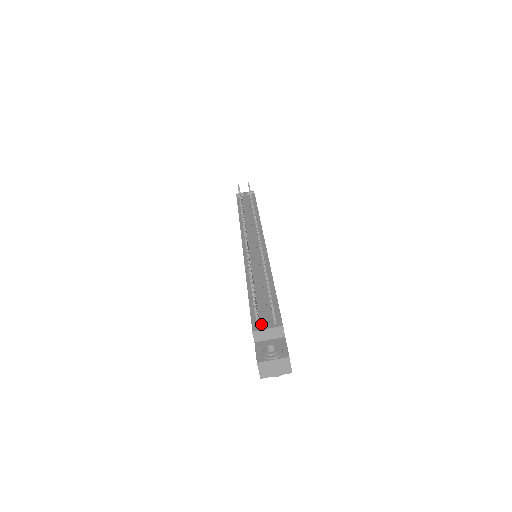
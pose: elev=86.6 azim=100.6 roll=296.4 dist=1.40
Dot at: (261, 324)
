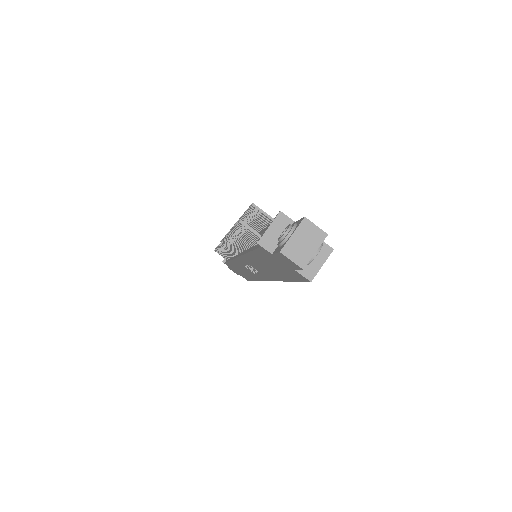
Dot at: occluded
